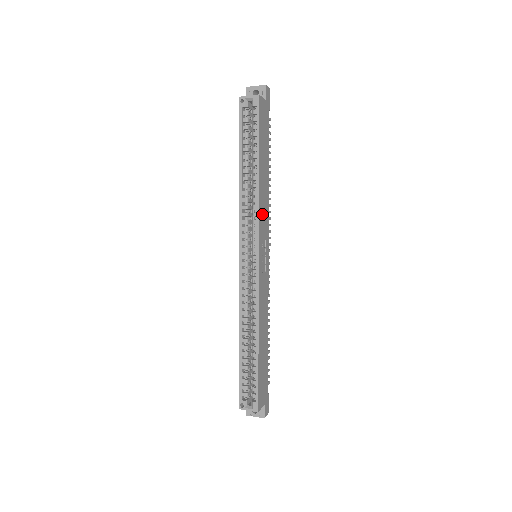
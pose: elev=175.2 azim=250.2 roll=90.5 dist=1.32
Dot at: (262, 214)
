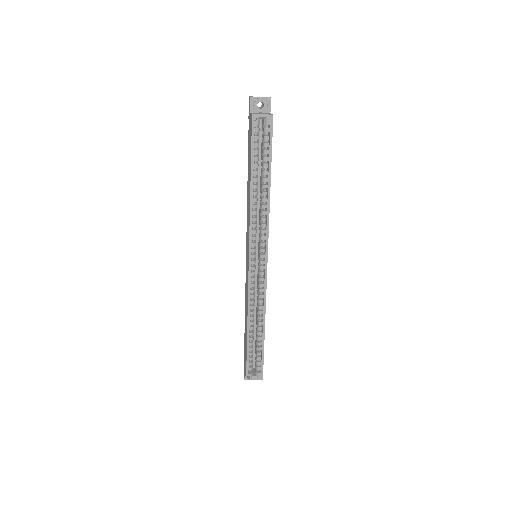
Dot at: occluded
